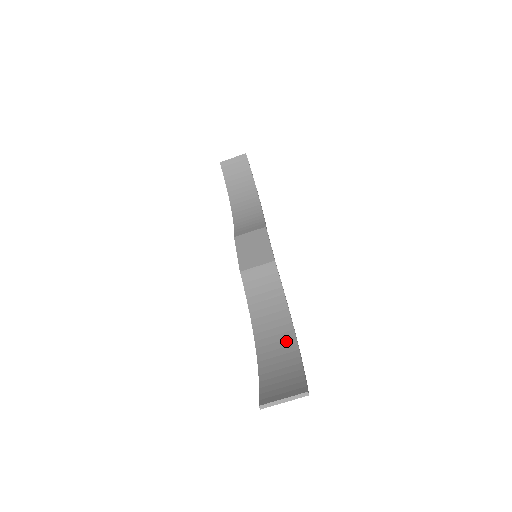
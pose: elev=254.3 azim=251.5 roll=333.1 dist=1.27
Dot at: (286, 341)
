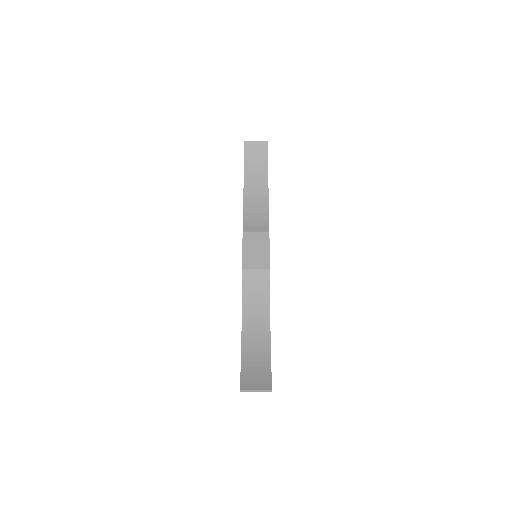
Dot at: (263, 338)
